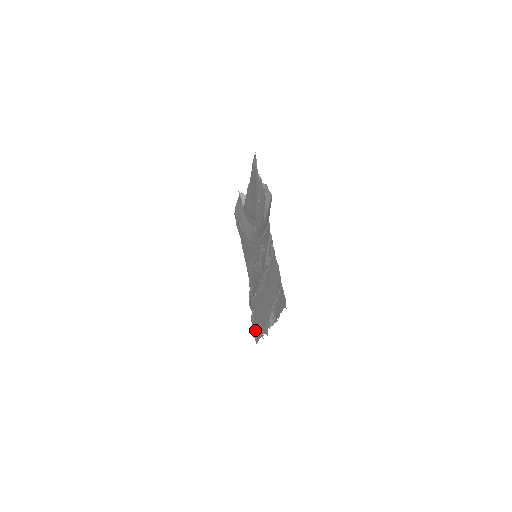
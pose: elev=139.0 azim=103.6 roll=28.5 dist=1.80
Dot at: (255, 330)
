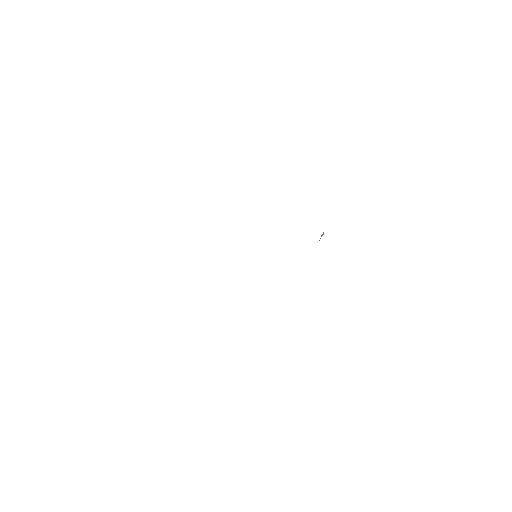
Dot at: occluded
